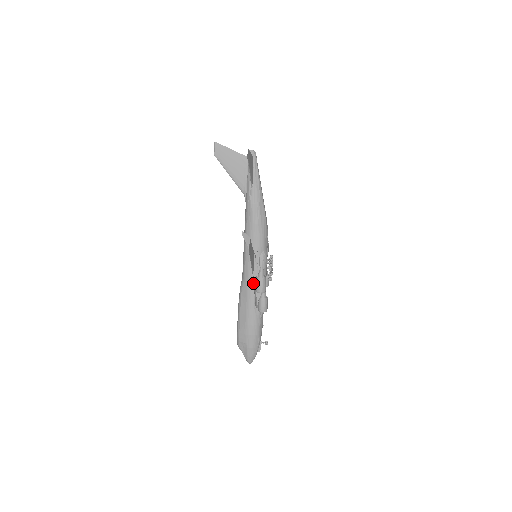
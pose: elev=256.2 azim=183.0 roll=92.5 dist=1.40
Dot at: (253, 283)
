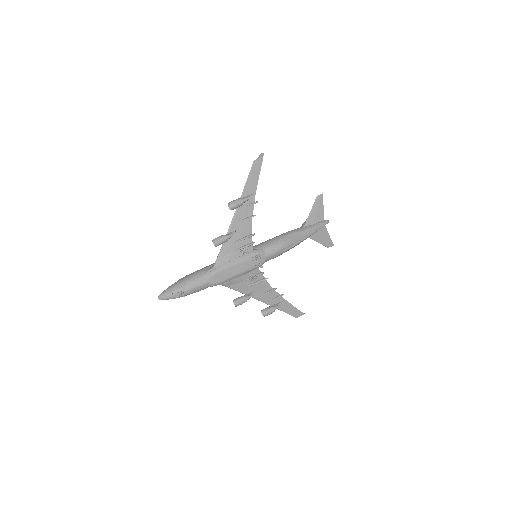
Dot at: occluded
